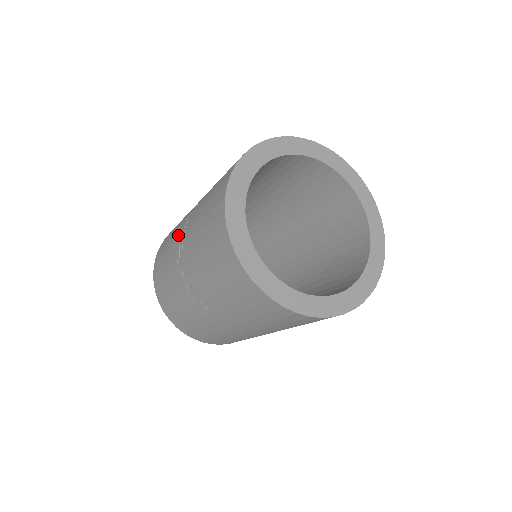
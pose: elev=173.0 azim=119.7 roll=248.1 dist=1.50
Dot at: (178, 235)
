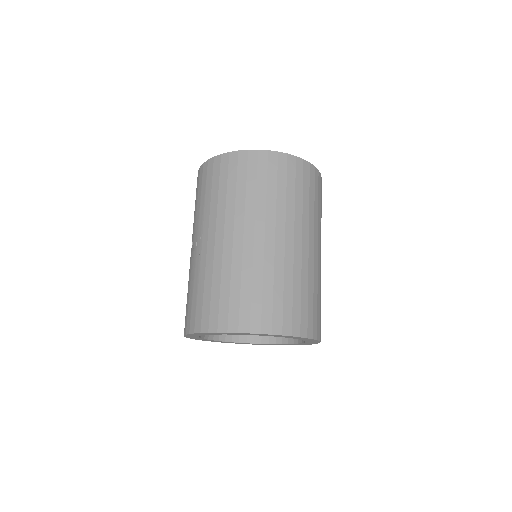
Dot at: (193, 234)
